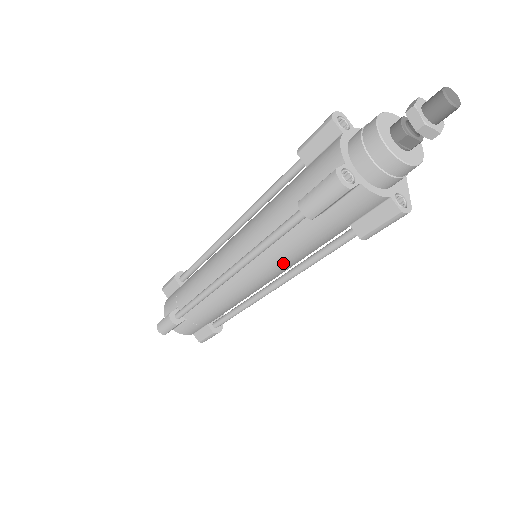
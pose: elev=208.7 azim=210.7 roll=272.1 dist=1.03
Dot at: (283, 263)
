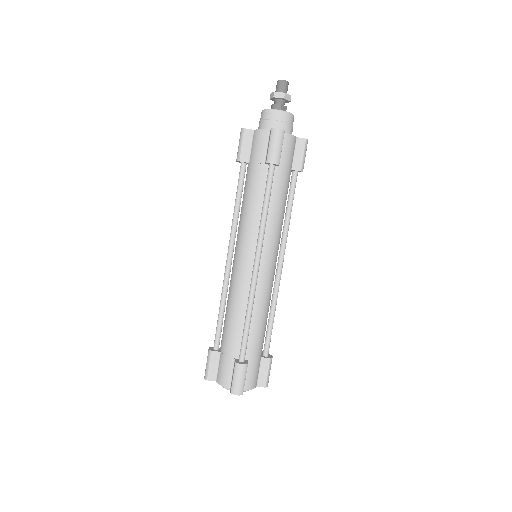
Dot at: (278, 225)
